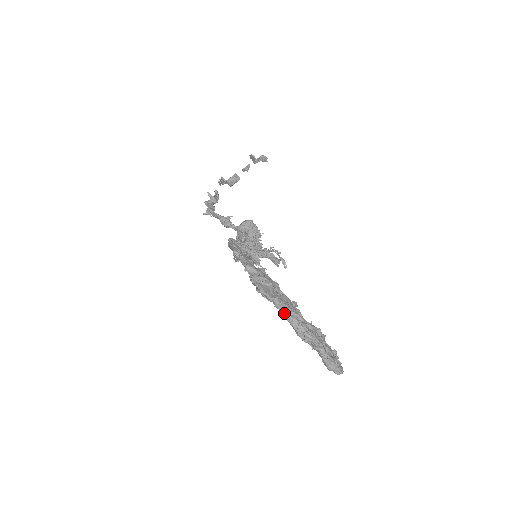
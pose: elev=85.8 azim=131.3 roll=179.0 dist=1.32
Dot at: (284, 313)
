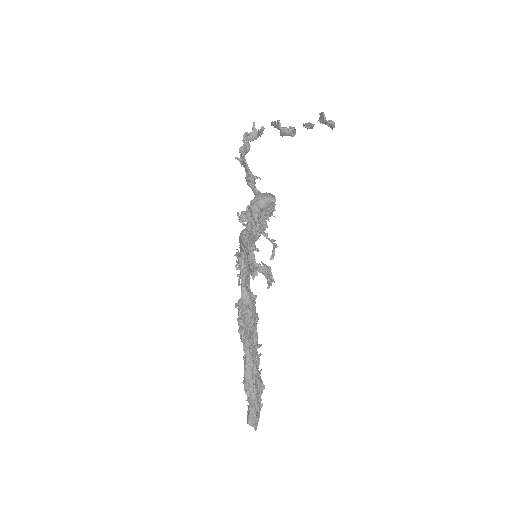
Dot at: (246, 360)
